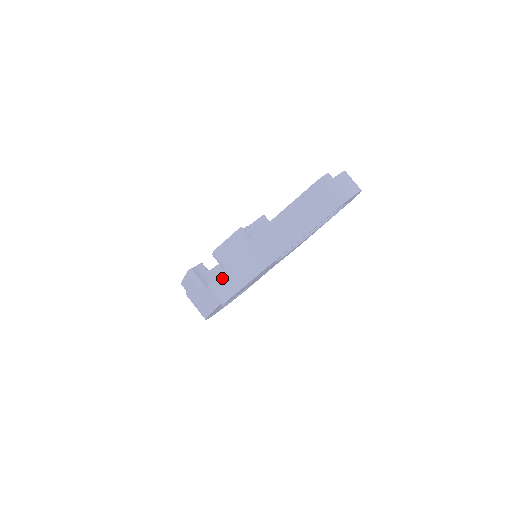
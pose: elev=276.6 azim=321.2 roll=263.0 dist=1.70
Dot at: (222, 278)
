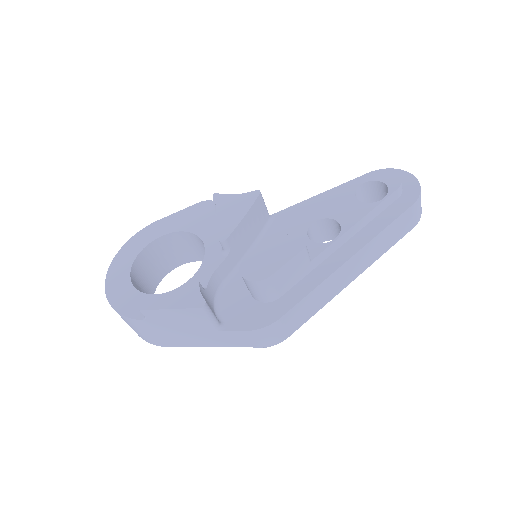
Dot at: (281, 322)
